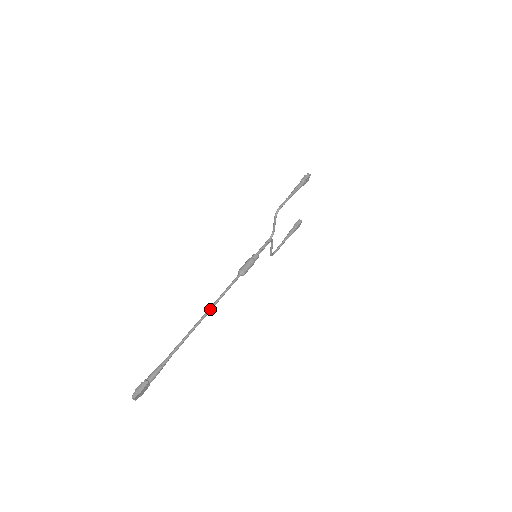
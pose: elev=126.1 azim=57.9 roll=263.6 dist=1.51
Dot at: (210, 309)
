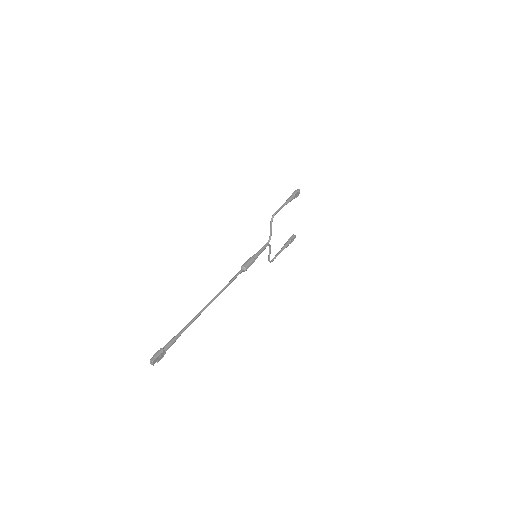
Dot at: (217, 295)
